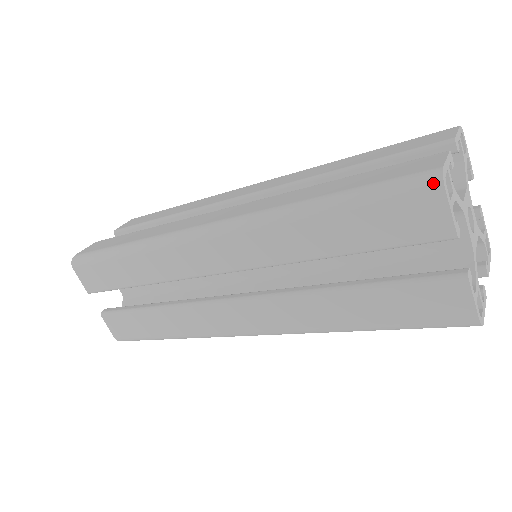
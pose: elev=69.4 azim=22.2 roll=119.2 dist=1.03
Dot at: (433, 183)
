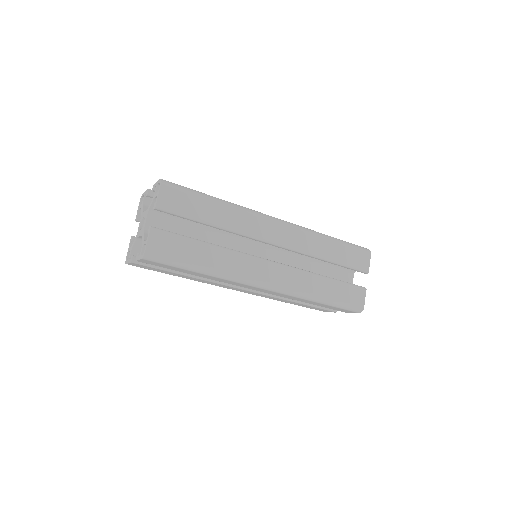
Dot at: (368, 251)
